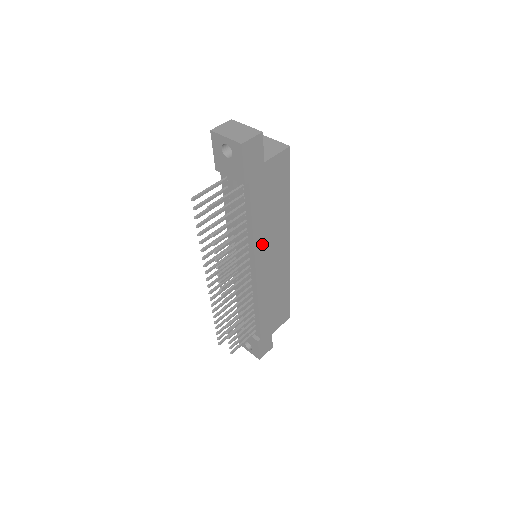
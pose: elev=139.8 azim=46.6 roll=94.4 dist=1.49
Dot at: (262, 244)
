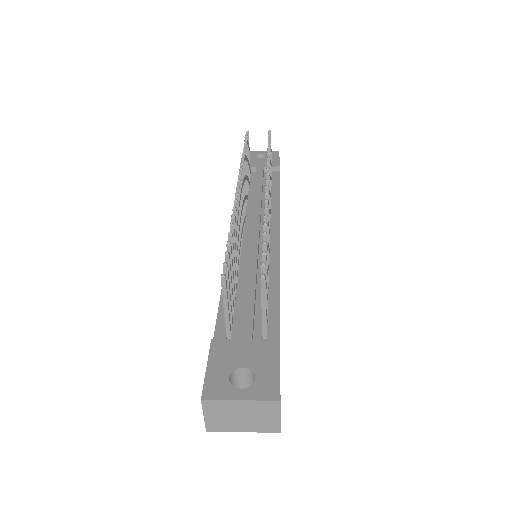
Dot at: occluded
